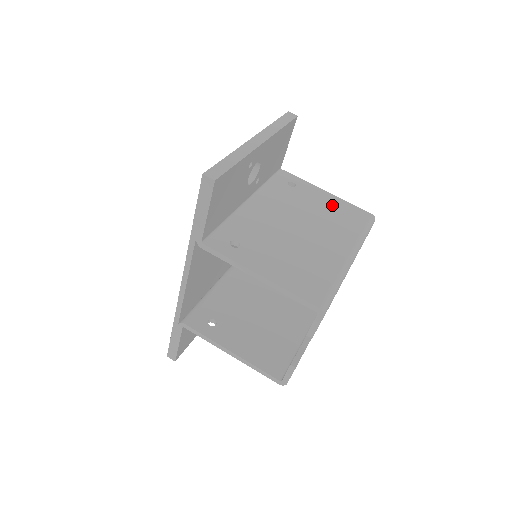
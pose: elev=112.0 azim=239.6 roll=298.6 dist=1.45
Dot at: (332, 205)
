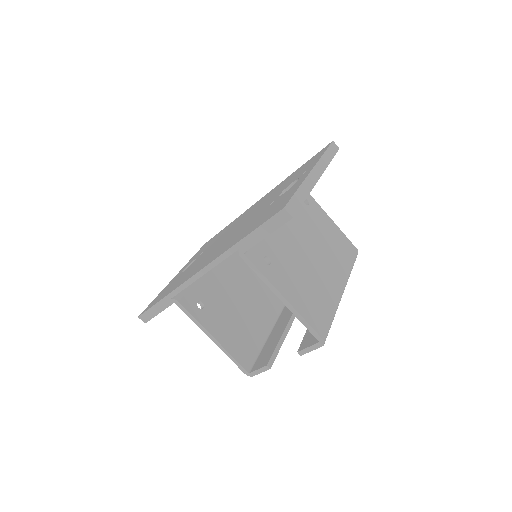
Dot at: (333, 233)
